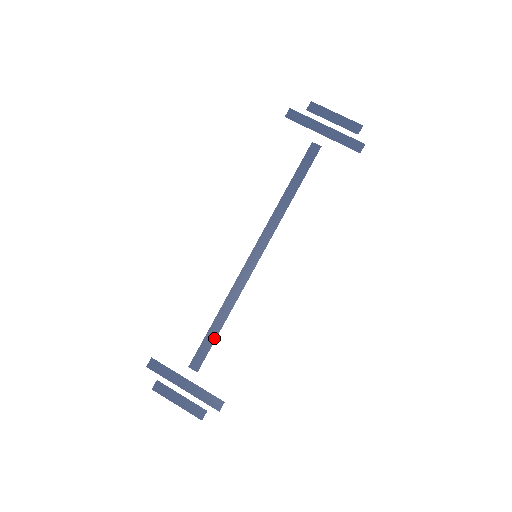
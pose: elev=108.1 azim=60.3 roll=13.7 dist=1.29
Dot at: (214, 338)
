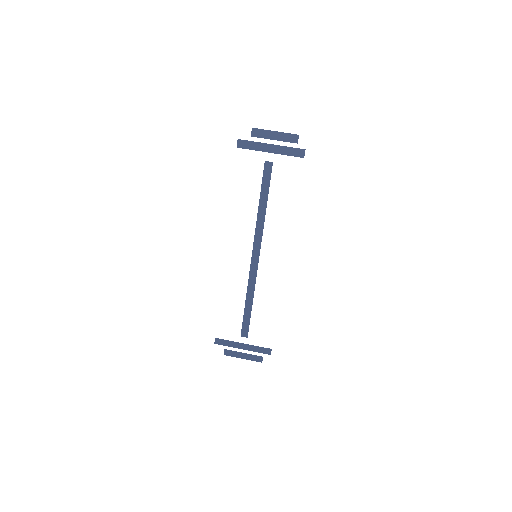
Dot at: (250, 315)
